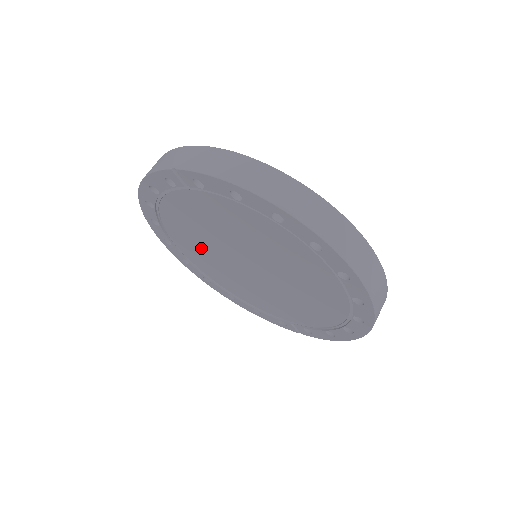
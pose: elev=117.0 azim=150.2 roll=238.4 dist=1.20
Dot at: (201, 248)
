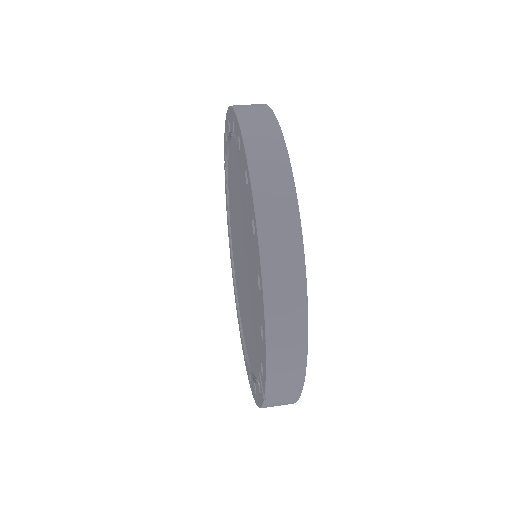
Dot at: (239, 280)
